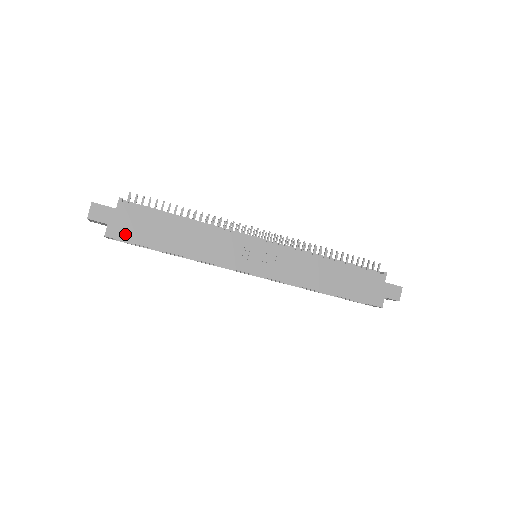
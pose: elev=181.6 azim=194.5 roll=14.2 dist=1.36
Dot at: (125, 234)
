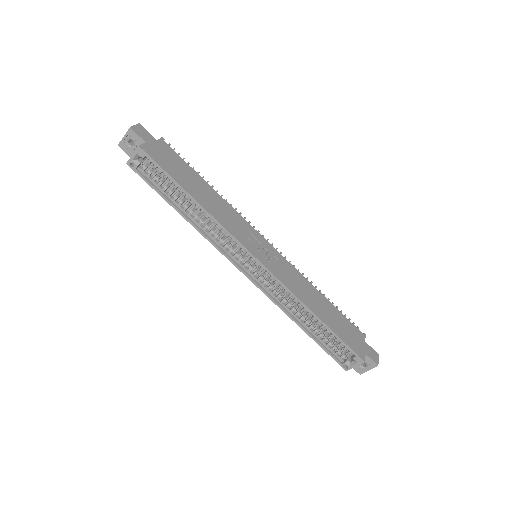
Dot at: (157, 157)
